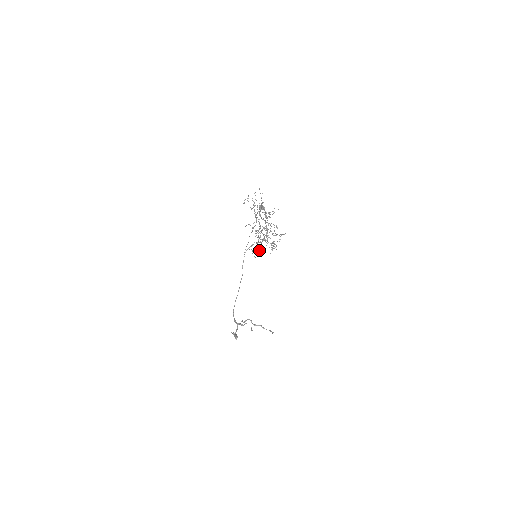
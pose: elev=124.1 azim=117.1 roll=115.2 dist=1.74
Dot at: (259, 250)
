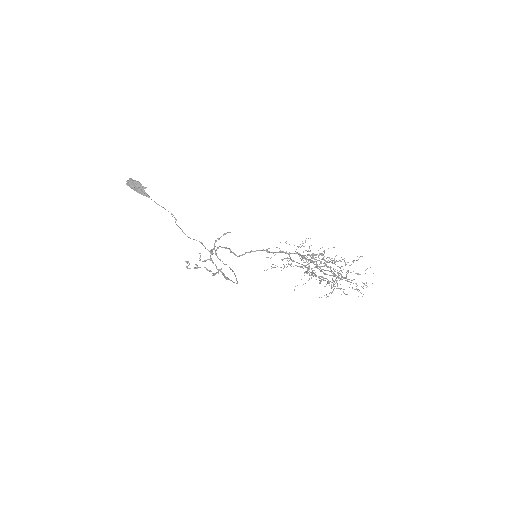
Dot at: occluded
